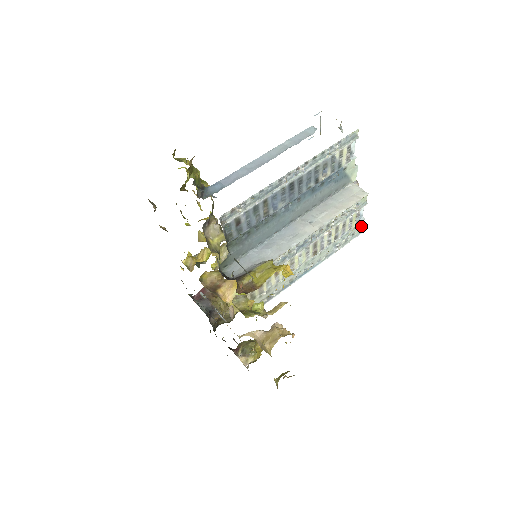
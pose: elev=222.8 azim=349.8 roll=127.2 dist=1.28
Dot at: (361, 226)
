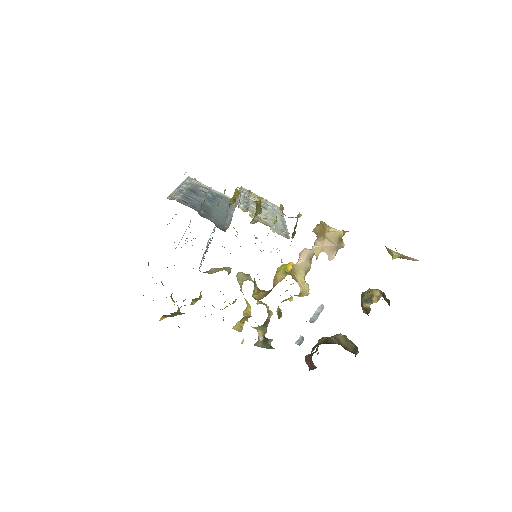
Dot at: occluded
